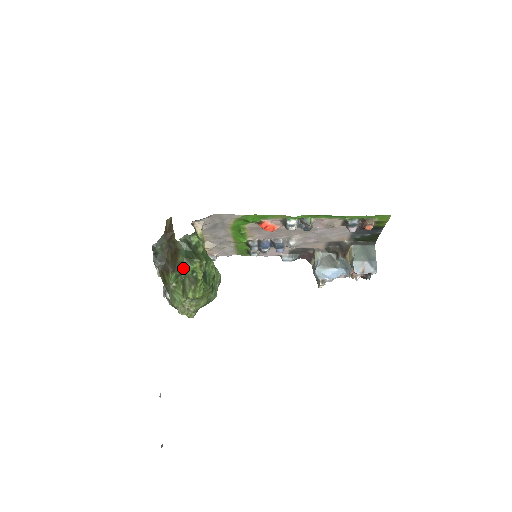
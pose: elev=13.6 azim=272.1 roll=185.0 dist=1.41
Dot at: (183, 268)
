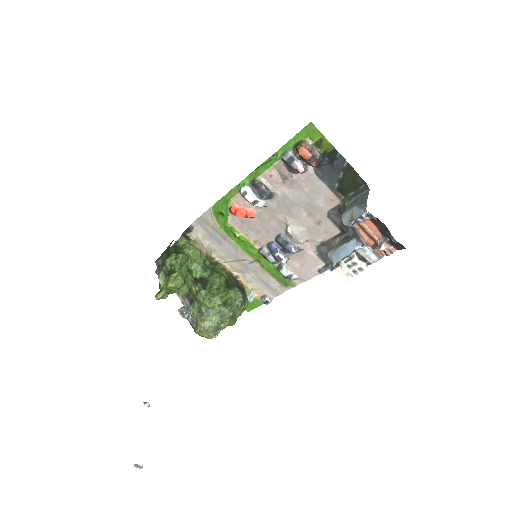
Dot at: (163, 264)
